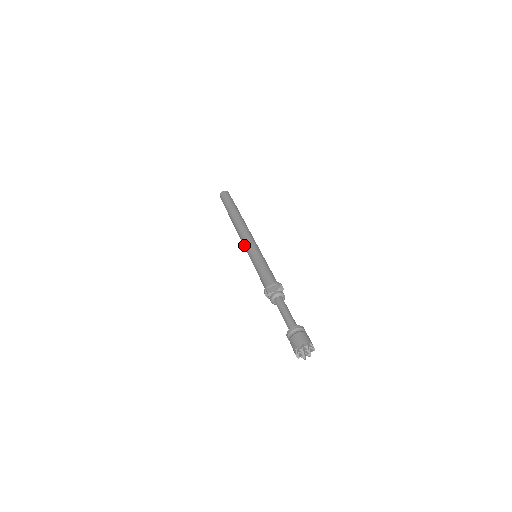
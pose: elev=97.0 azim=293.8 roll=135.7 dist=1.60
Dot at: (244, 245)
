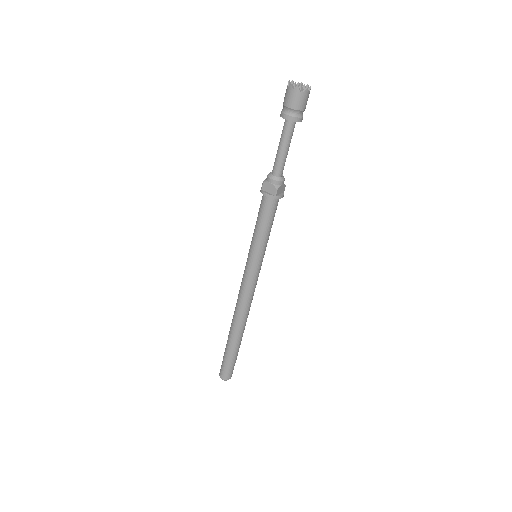
Dot at: (243, 278)
